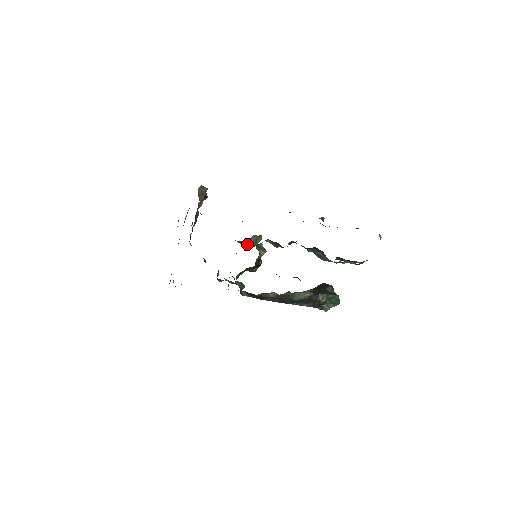
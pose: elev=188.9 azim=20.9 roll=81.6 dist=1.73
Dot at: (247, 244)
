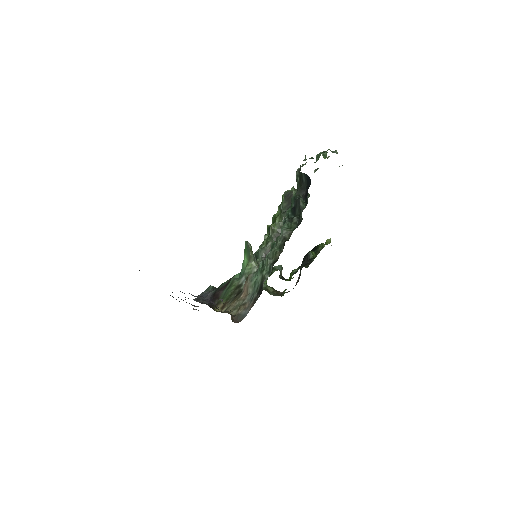
Dot at: occluded
